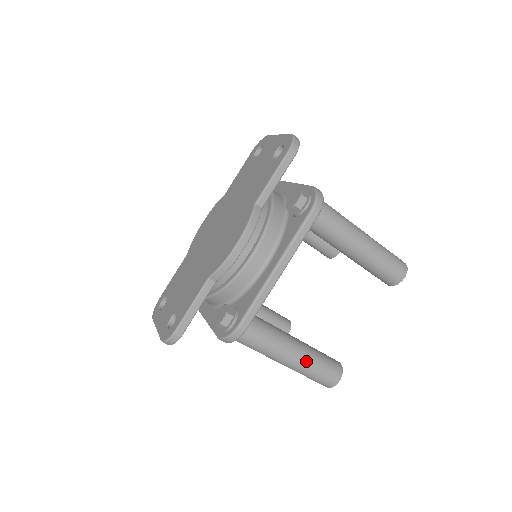
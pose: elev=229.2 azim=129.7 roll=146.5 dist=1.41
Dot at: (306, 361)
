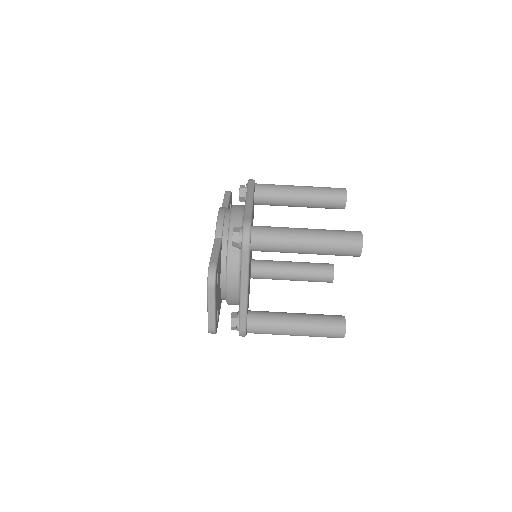
Dot at: (319, 230)
